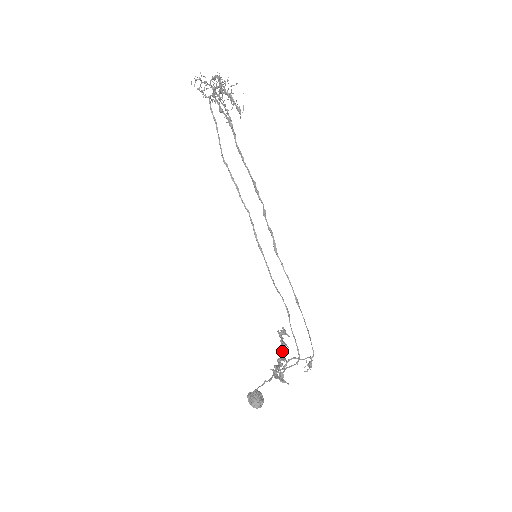
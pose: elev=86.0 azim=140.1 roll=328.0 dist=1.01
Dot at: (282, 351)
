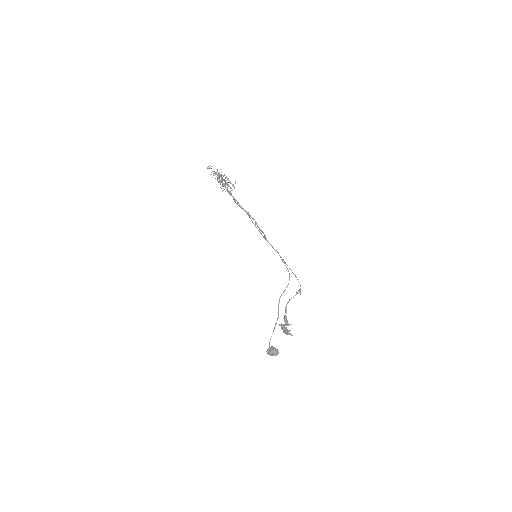
Dot at: occluded
